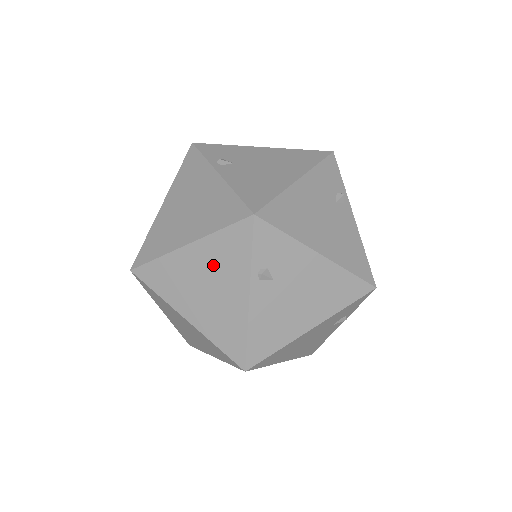
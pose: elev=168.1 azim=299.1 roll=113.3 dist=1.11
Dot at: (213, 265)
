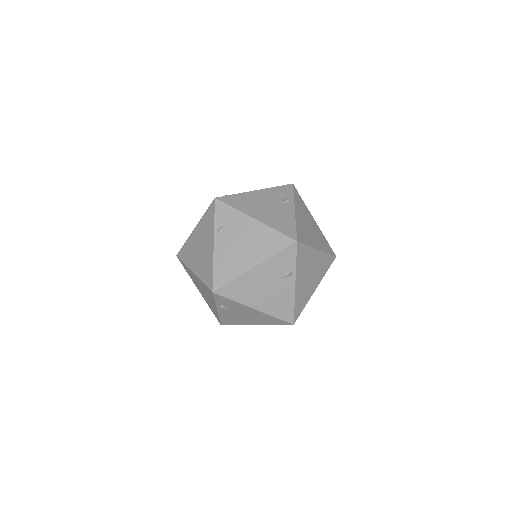
Dot at: (203, 288)
